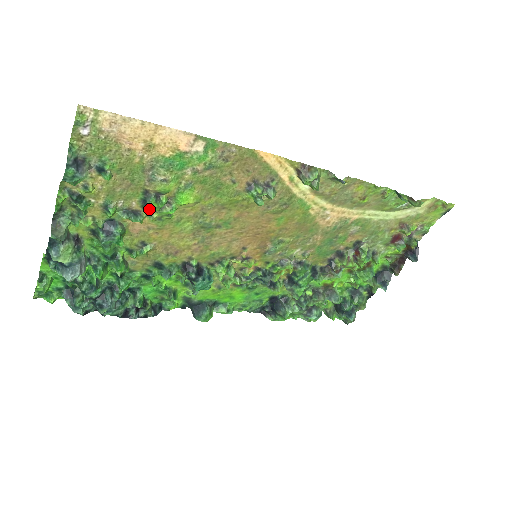
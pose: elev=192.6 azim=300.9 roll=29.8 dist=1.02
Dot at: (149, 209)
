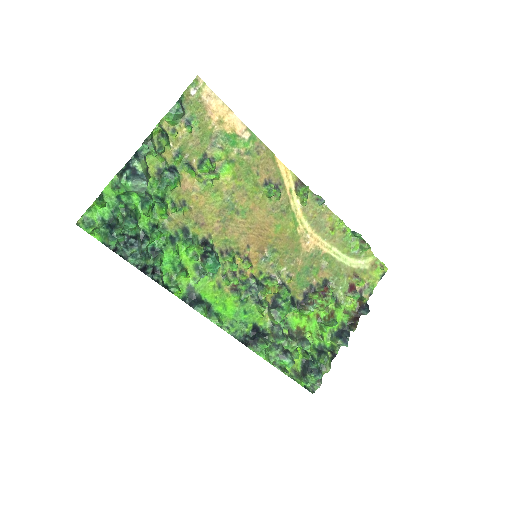
Dot at: (204, 166)
